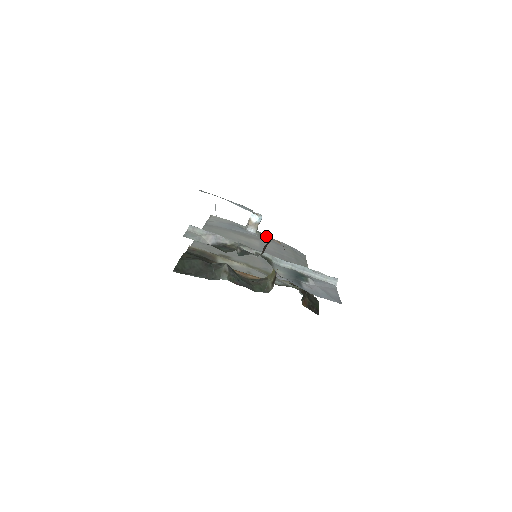
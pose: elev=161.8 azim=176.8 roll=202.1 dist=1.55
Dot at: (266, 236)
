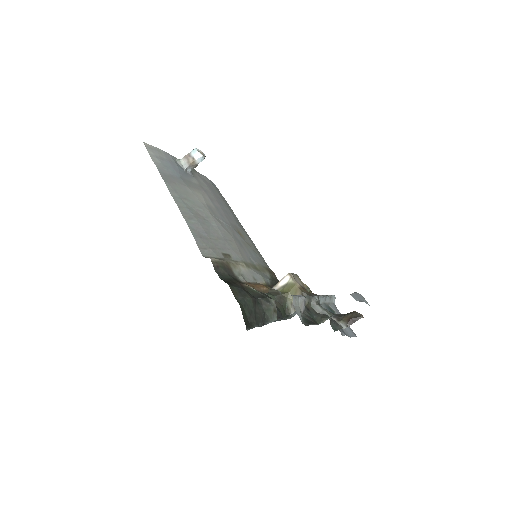
Dot at: (195, 171)
